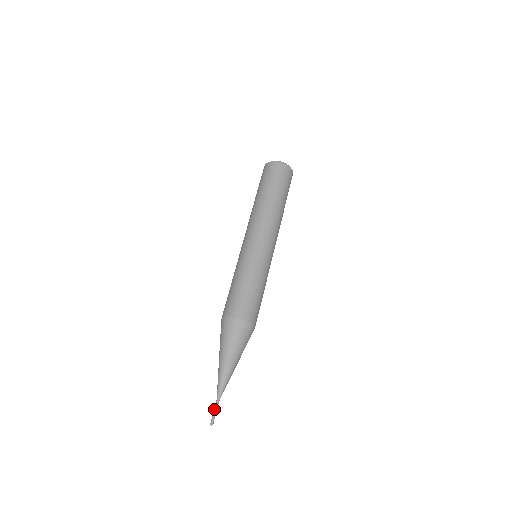
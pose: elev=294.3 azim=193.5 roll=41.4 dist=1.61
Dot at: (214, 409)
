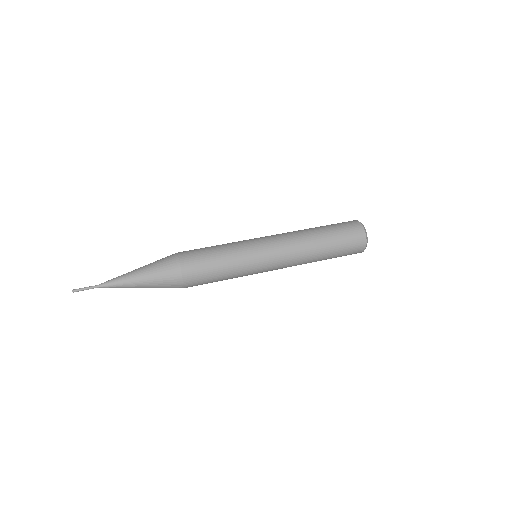
Dot at: occluded
